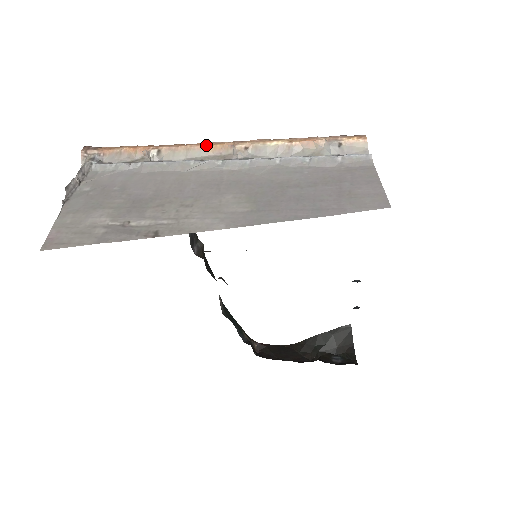
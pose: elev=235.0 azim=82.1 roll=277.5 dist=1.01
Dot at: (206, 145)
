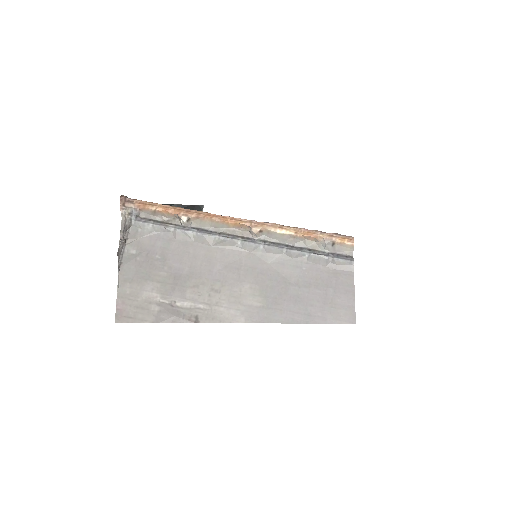
Dot at: (228, 220)
